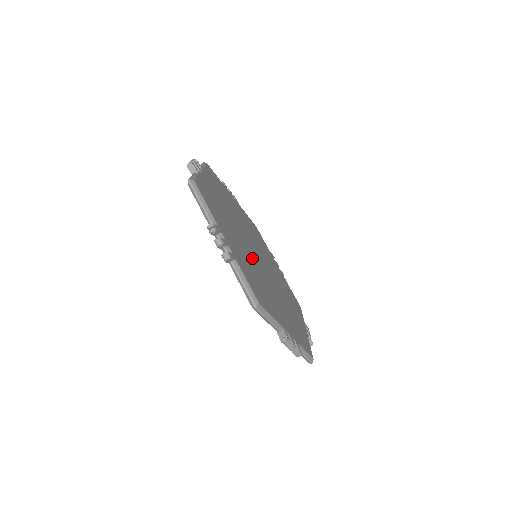
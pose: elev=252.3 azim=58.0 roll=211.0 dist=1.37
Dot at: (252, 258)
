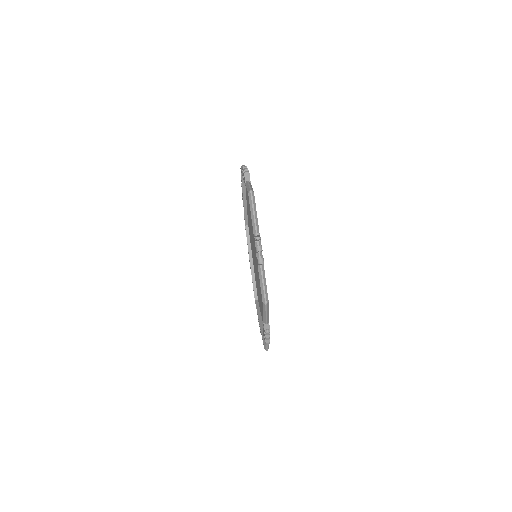
Dot at: occluded
